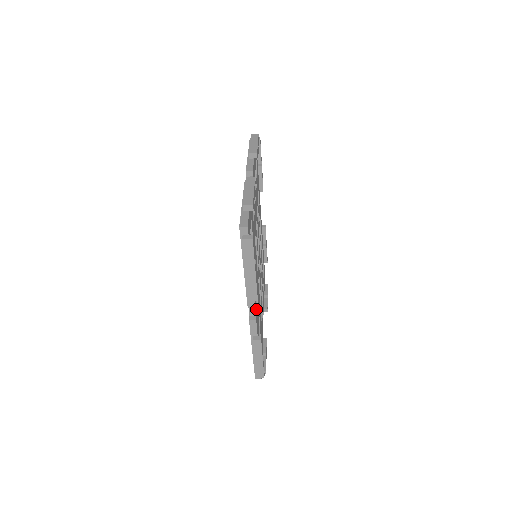
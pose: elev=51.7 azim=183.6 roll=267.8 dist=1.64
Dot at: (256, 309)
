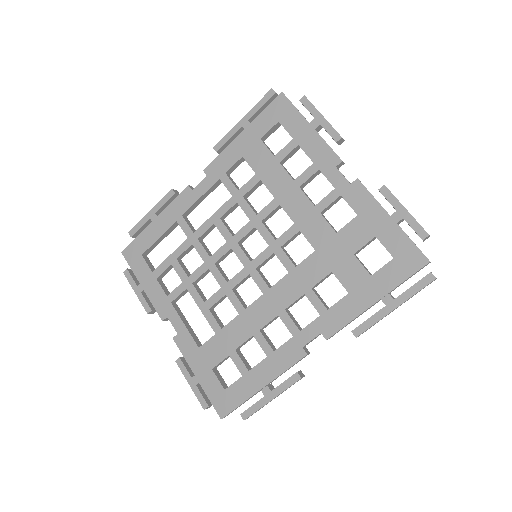
Dot at: occluded
